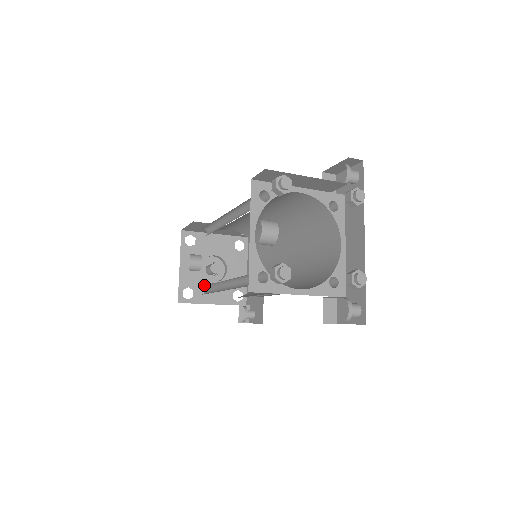
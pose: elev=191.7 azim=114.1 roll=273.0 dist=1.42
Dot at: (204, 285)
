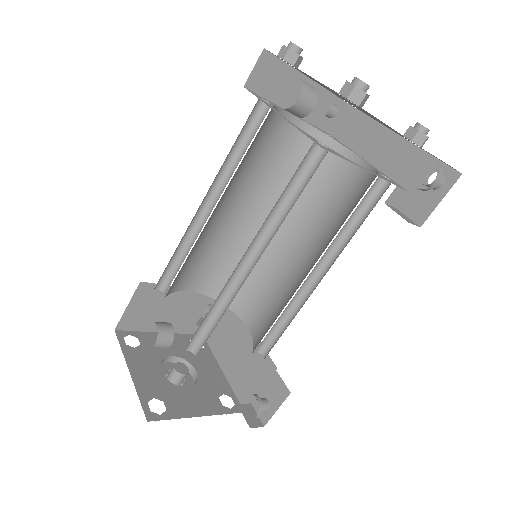
Dot at: (195, 334)
